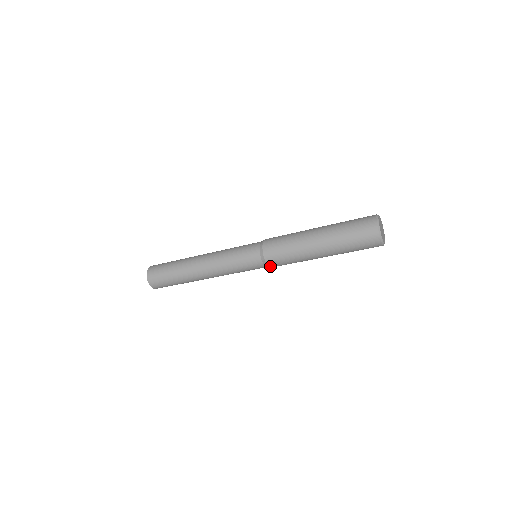
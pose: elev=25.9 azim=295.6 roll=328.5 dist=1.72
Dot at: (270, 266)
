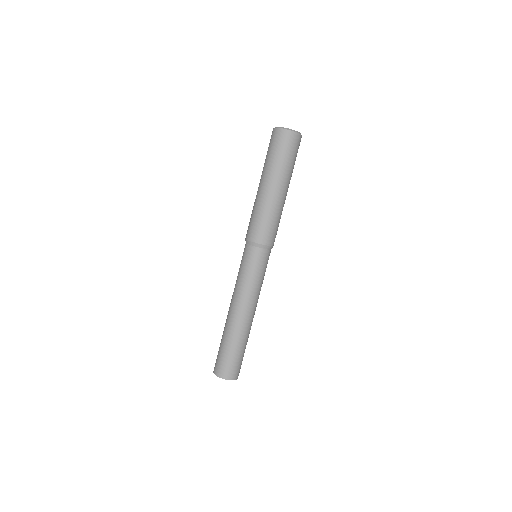
Dot at: (257, 242)
